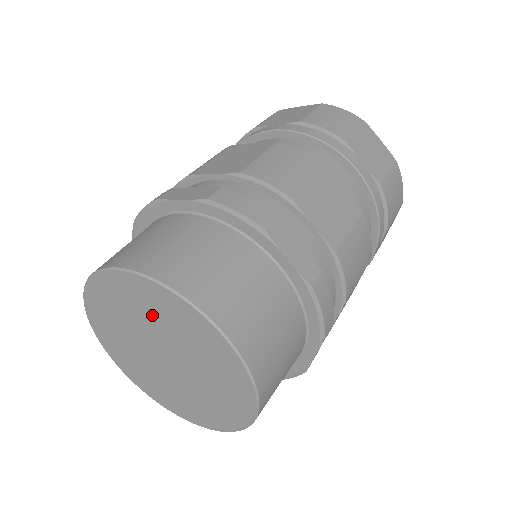
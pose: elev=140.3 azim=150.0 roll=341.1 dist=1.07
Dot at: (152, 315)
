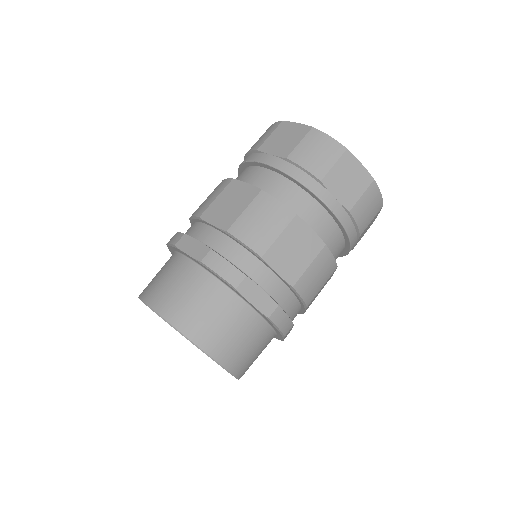
Dot at: occluded
